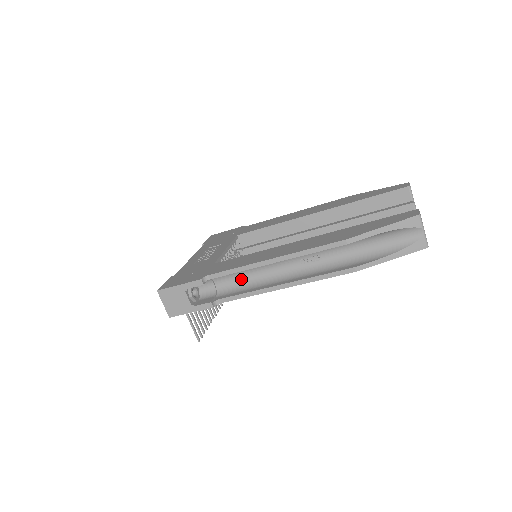
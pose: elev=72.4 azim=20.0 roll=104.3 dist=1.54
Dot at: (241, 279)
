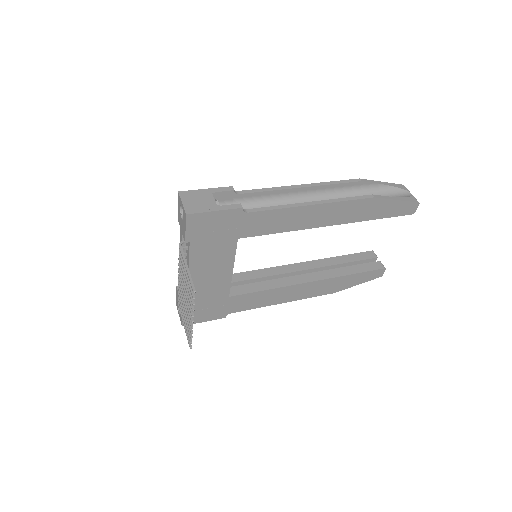
Dot at: occluded
